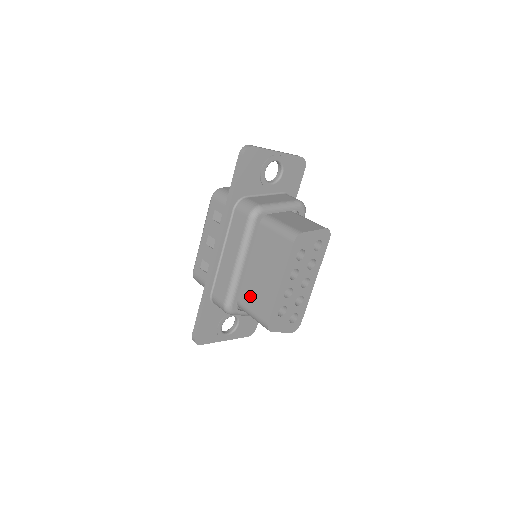
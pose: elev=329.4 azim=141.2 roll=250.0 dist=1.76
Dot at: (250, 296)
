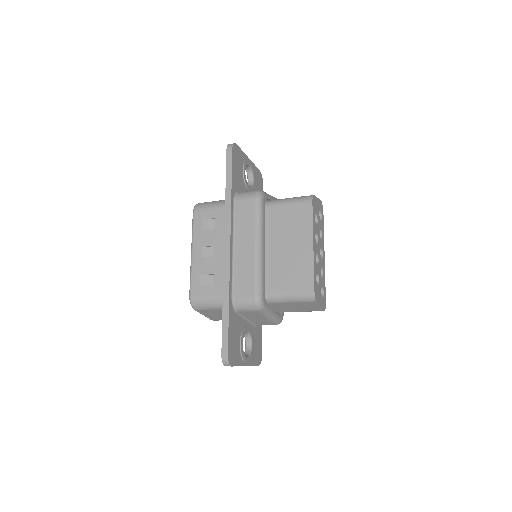
Dot at: (279, 277)
